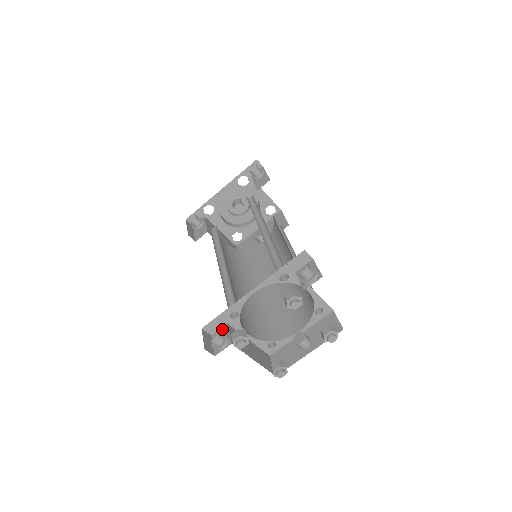
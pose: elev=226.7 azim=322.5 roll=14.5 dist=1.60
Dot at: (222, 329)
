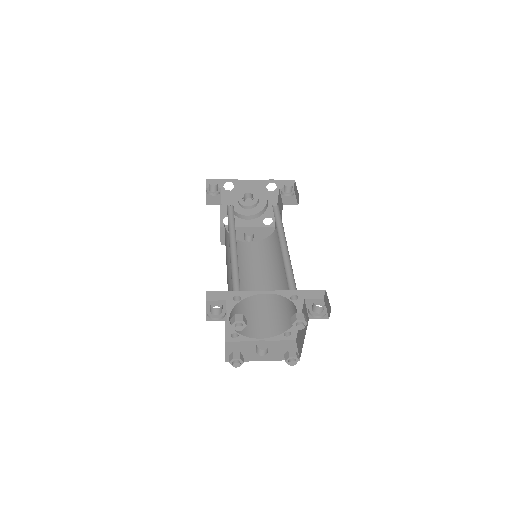
Dot at: (220, 302)
